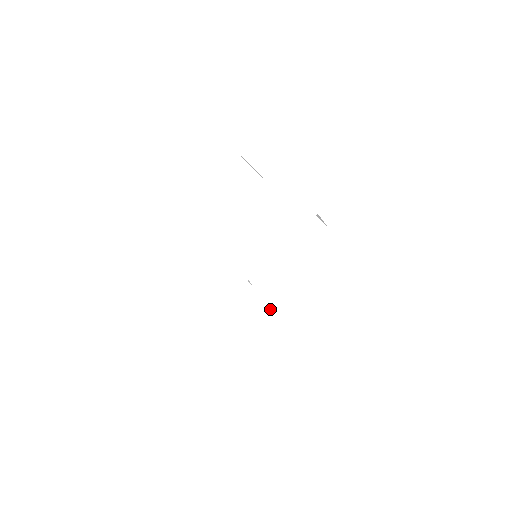
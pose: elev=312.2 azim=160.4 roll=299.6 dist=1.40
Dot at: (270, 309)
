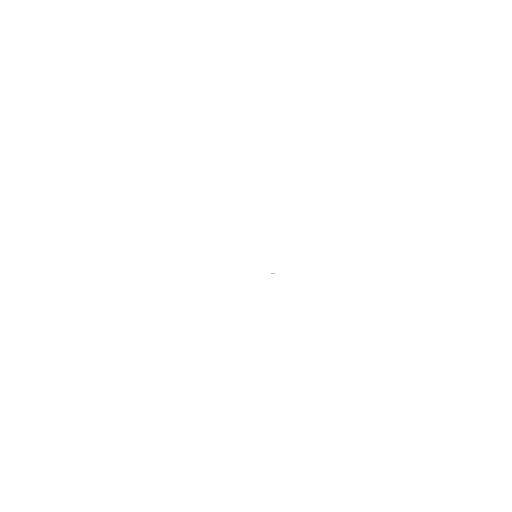
Dot at: (291, 274)
